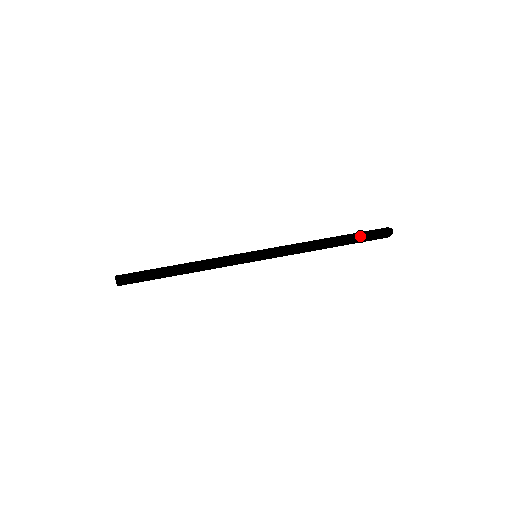
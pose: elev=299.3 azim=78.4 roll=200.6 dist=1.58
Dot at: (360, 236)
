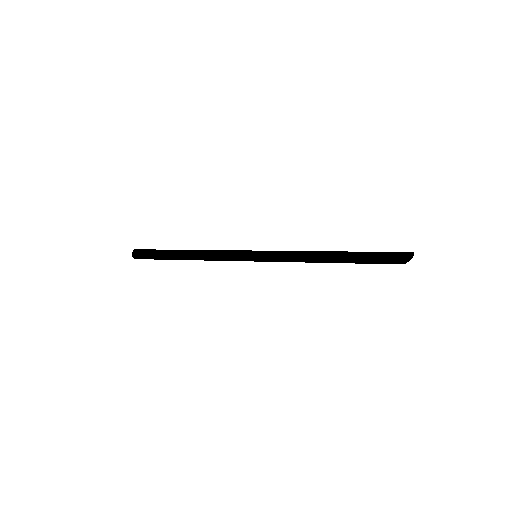
Dot at: (371, 253)
